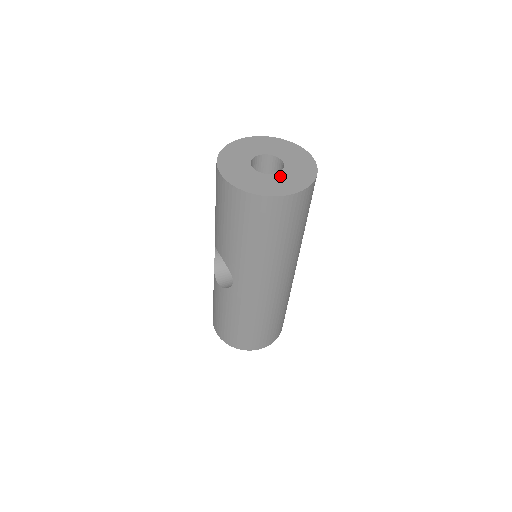
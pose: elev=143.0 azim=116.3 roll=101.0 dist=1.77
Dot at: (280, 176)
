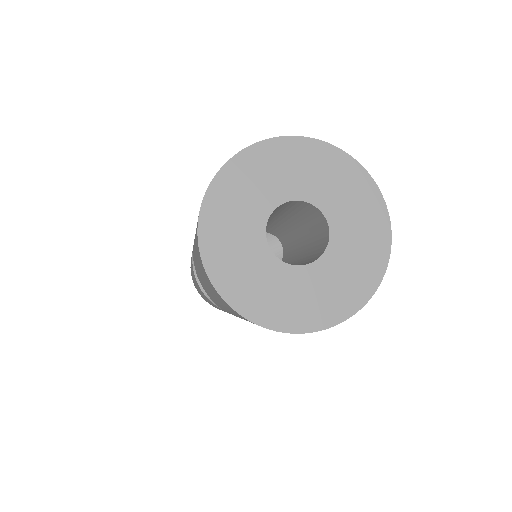
Dot at: (321, 270)
